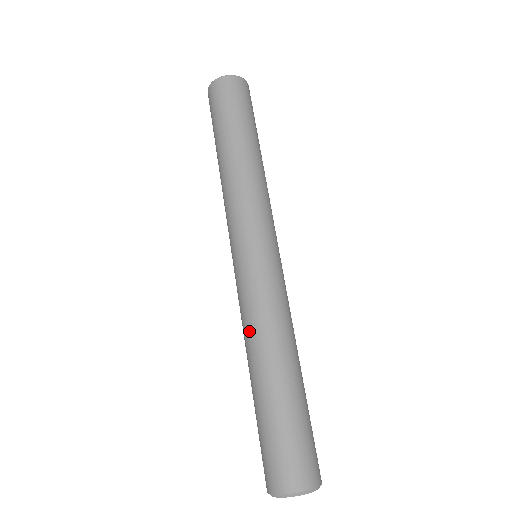
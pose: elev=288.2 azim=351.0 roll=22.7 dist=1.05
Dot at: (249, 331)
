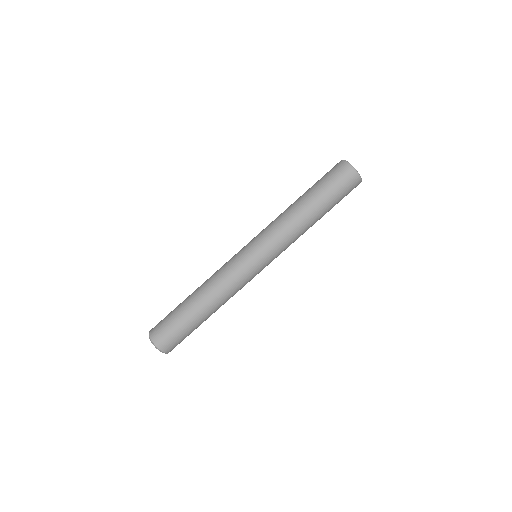
Dot at: (211, 276)
